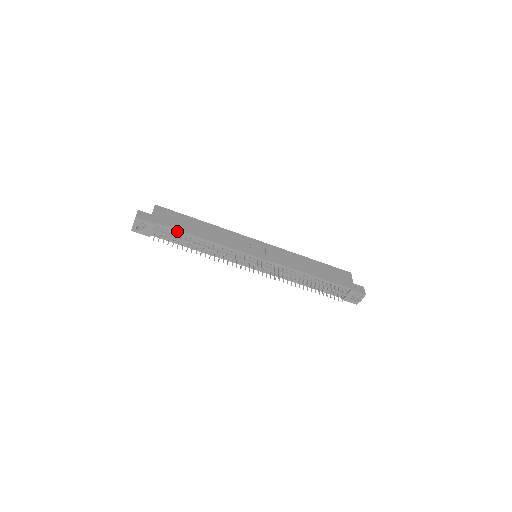
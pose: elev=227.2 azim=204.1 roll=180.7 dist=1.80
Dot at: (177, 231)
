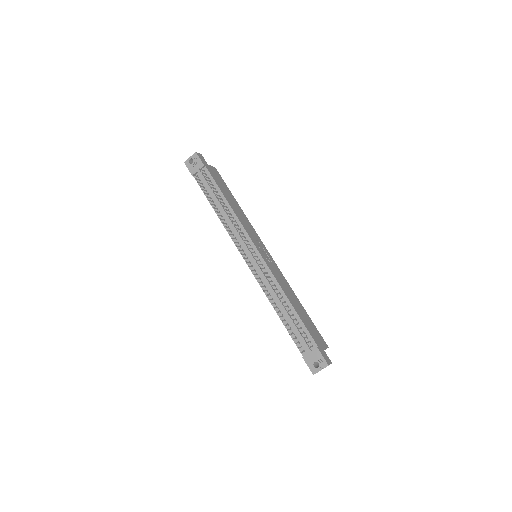
Dot at: (214, 183)
